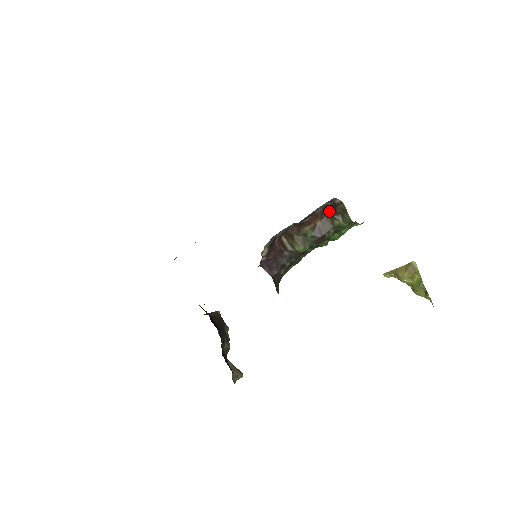
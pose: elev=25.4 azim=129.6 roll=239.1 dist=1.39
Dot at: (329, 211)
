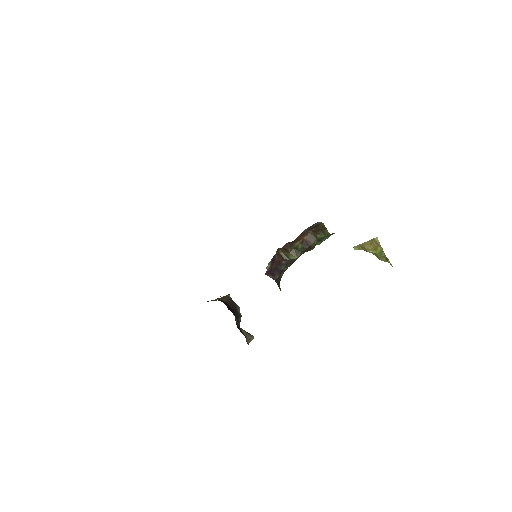
Dot at: (313, 229)
